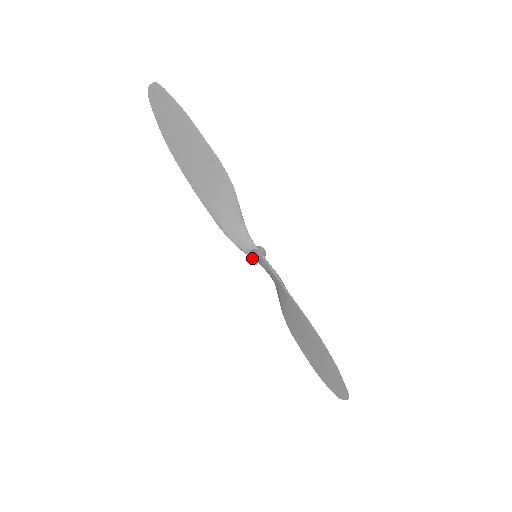
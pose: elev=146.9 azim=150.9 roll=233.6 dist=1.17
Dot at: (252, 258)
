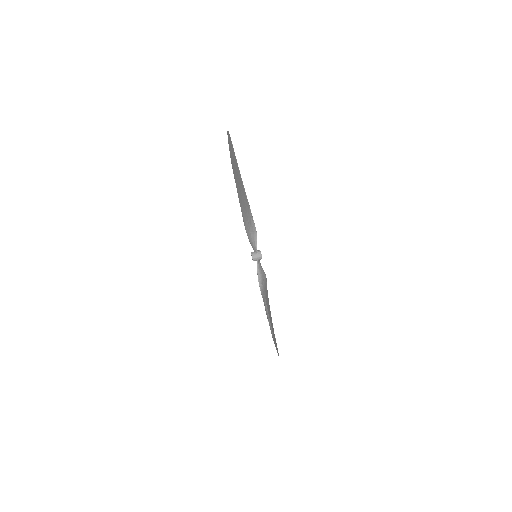
Dot at: occluded
